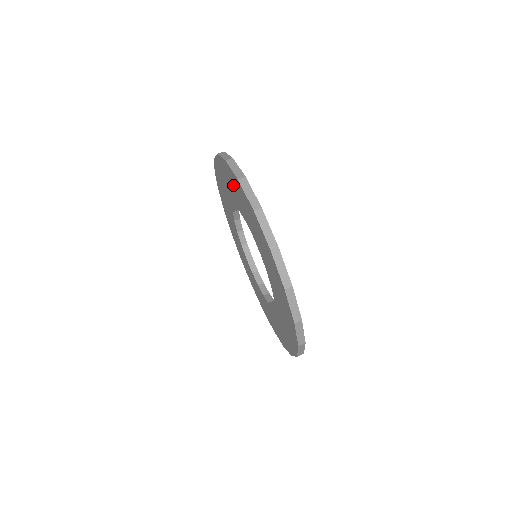
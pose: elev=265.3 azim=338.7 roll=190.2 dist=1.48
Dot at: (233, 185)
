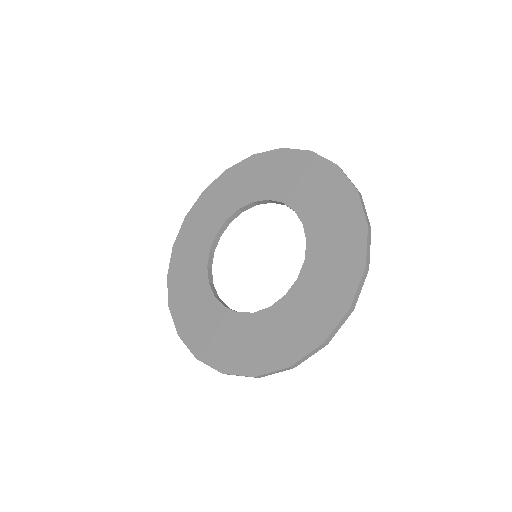
Dot at: (257, 172)
